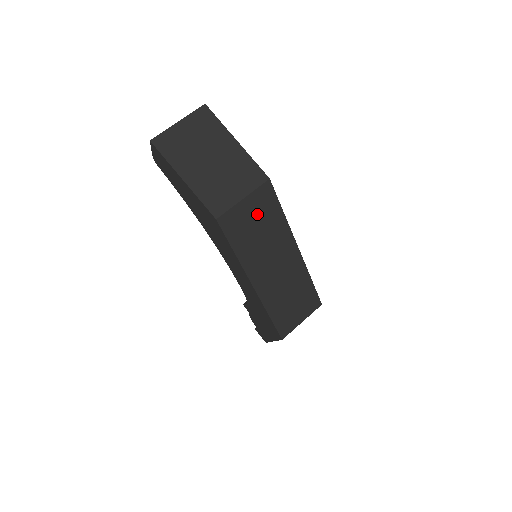
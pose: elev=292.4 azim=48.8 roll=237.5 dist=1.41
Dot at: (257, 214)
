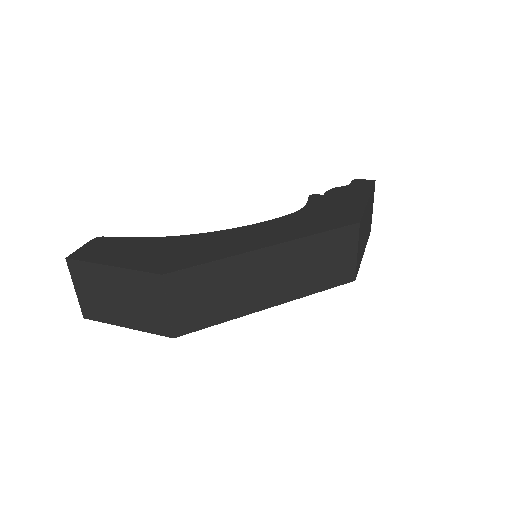
Dot at: (194, 294)
